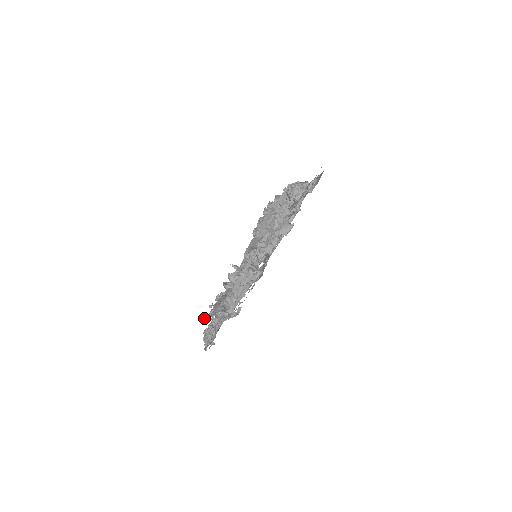
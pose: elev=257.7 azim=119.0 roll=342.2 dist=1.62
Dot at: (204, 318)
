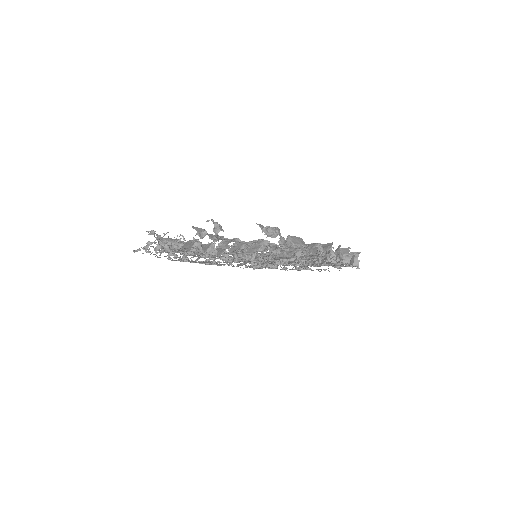
Dot at: occluded
